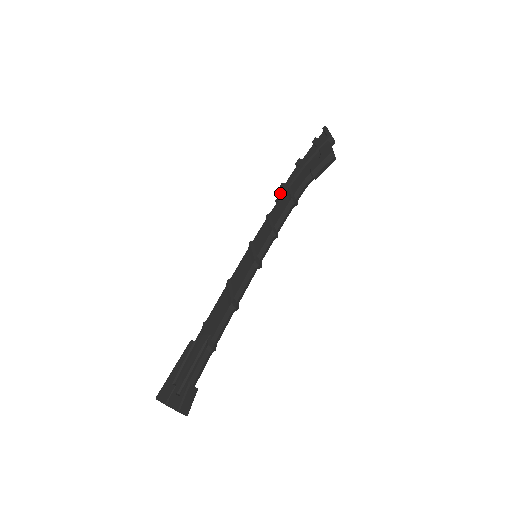
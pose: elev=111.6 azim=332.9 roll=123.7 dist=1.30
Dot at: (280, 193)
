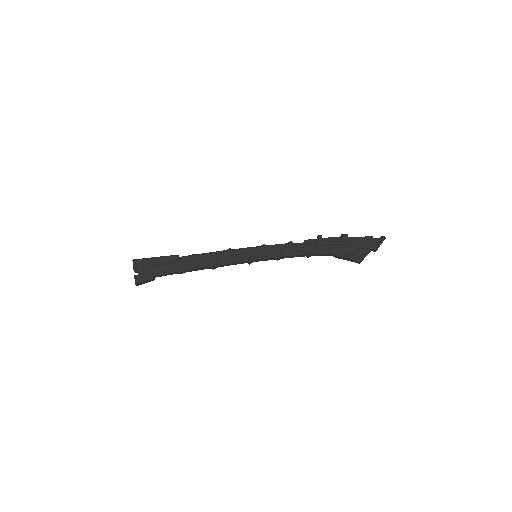
Dot at: (312, 240)
